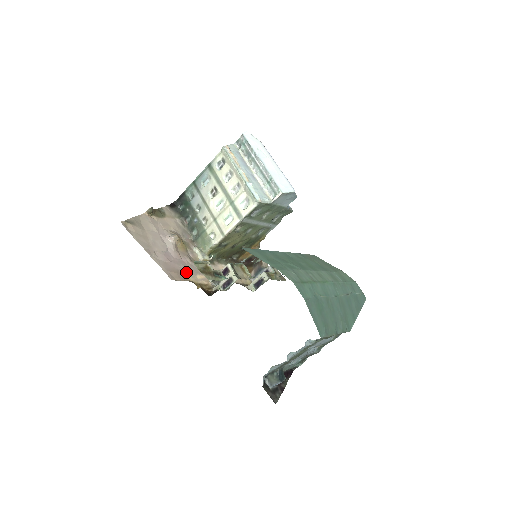
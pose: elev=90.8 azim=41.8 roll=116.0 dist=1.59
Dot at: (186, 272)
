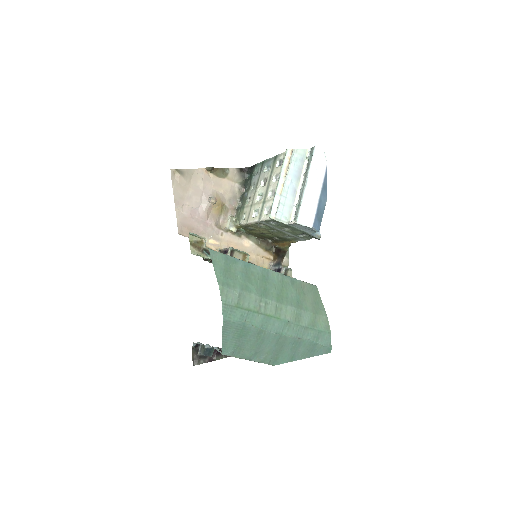
Dot at: (201, 232)
